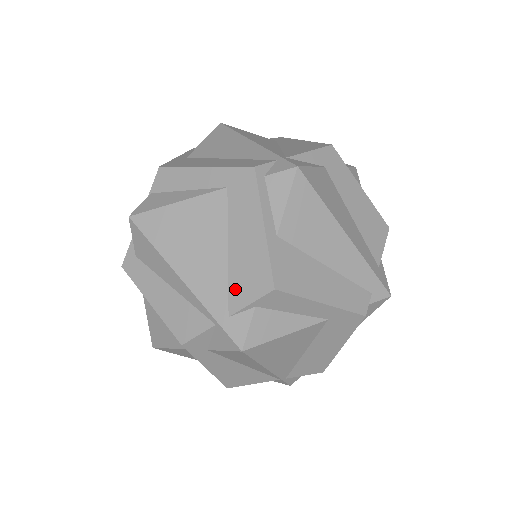
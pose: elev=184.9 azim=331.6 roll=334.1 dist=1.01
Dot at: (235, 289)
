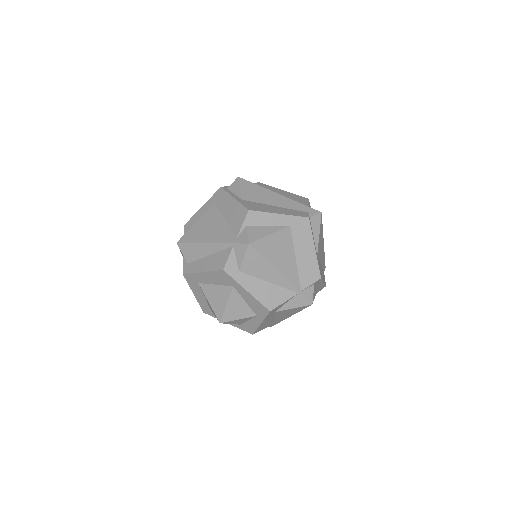
Dot at: (234, 227)
